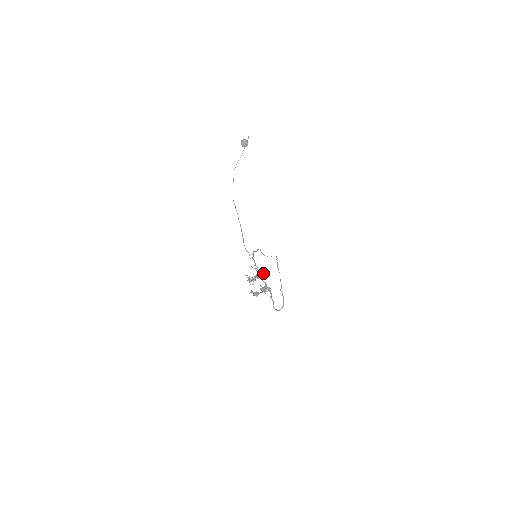
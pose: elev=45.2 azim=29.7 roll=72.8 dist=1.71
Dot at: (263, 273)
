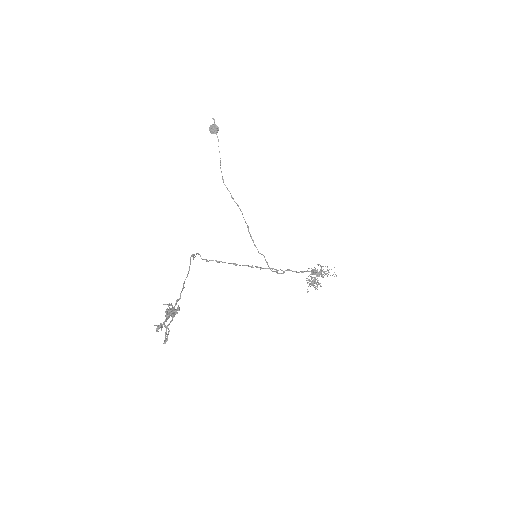
Dot at: occluded
